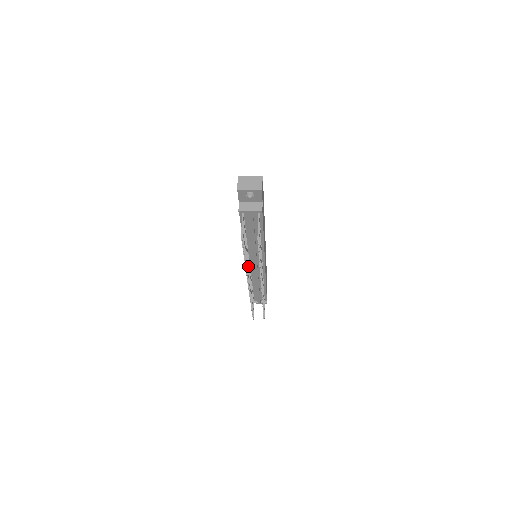
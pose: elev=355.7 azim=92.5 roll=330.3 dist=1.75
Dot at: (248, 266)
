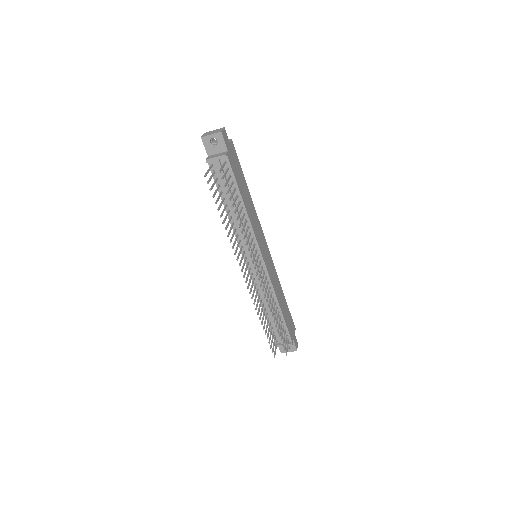
Dot at: (240, 251)
